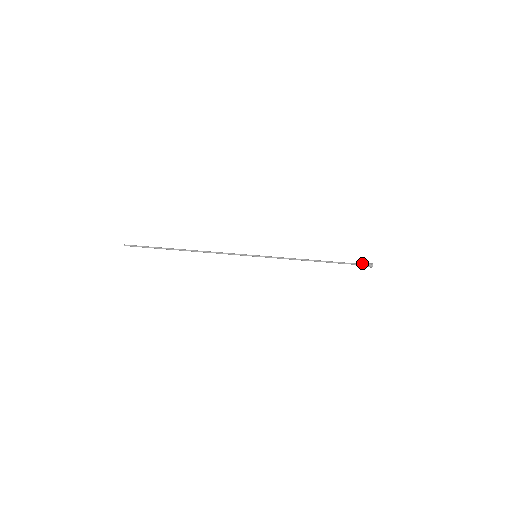
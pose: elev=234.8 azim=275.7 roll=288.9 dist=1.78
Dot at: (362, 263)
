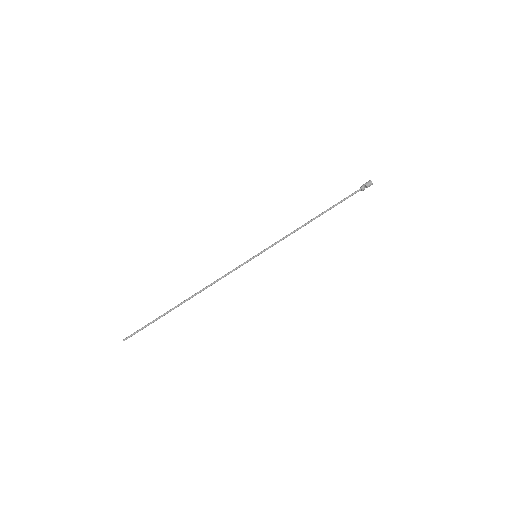
Dot at: occluded
